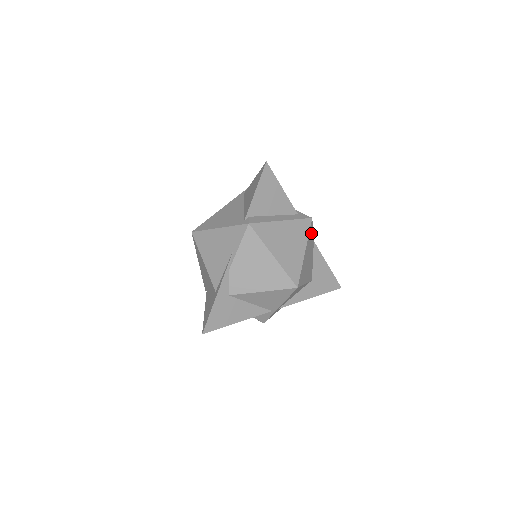
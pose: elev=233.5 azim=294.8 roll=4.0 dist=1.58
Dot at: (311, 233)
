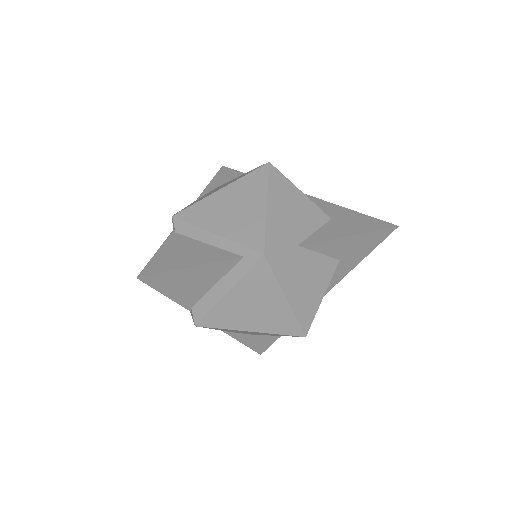
Dot at: (281, 260)
